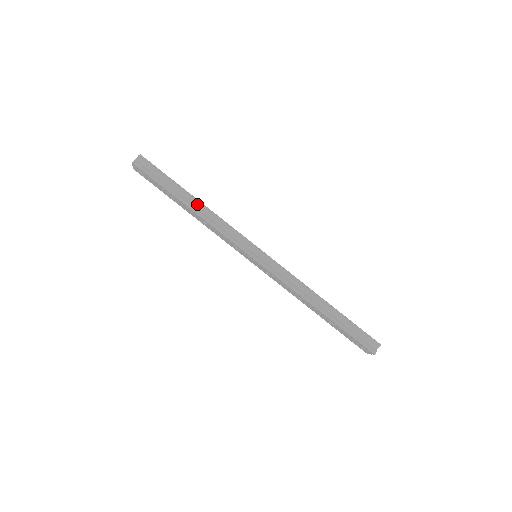
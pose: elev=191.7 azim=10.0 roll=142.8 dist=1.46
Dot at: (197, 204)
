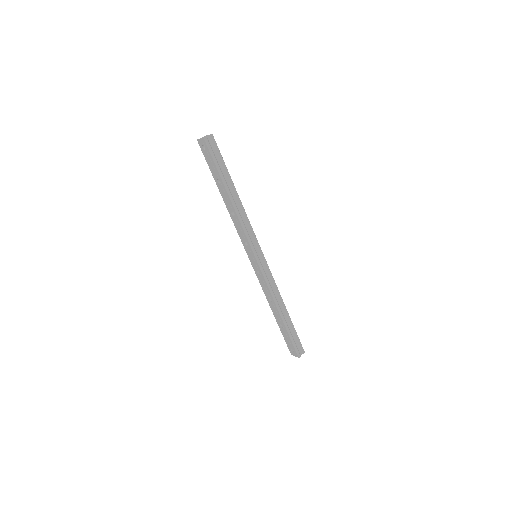
Dot at: (236, 197)
